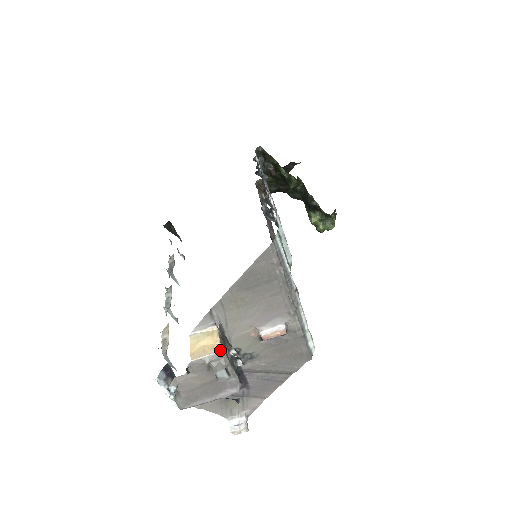
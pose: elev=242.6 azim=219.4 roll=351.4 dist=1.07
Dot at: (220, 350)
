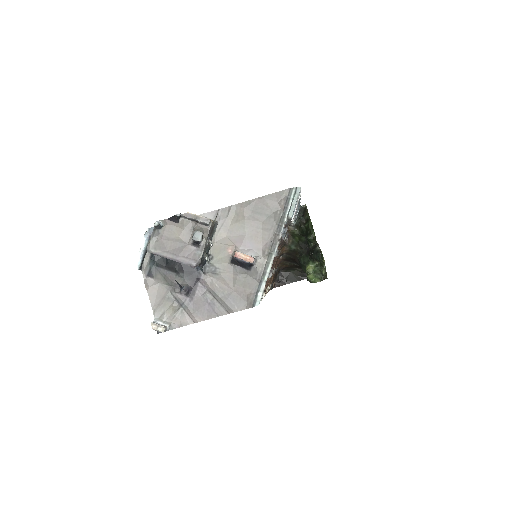
Dot at: occluded
